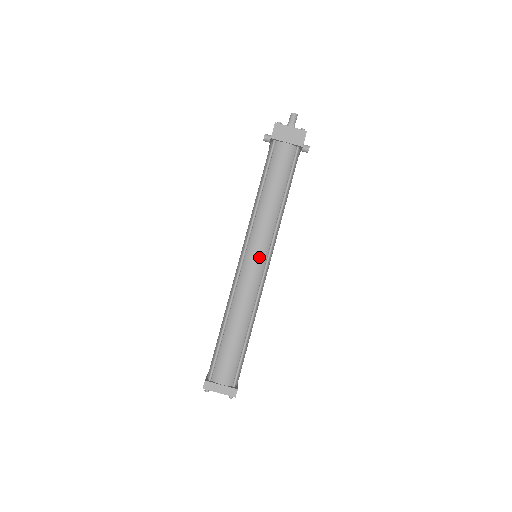
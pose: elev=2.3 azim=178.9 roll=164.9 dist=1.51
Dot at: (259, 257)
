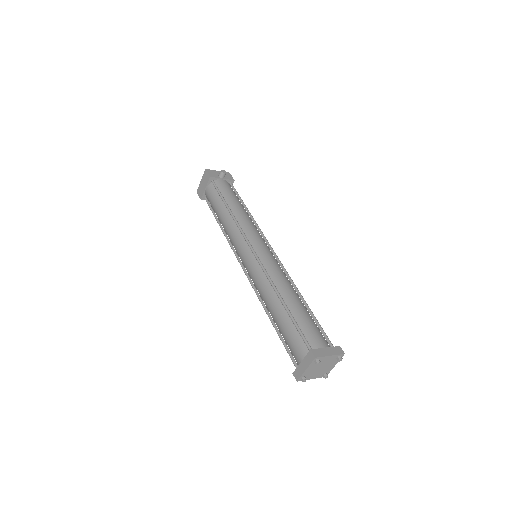
Dot at: (245, 254)
